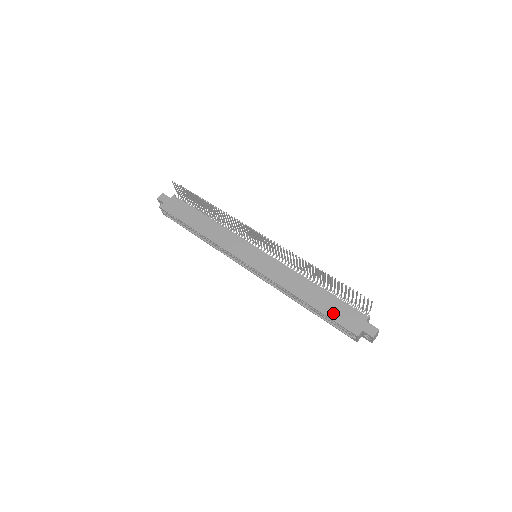
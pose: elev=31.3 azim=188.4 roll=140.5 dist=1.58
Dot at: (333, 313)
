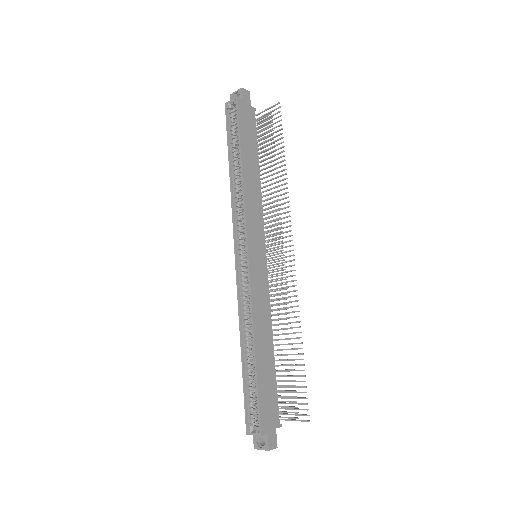
Dot at: (264, 390)
